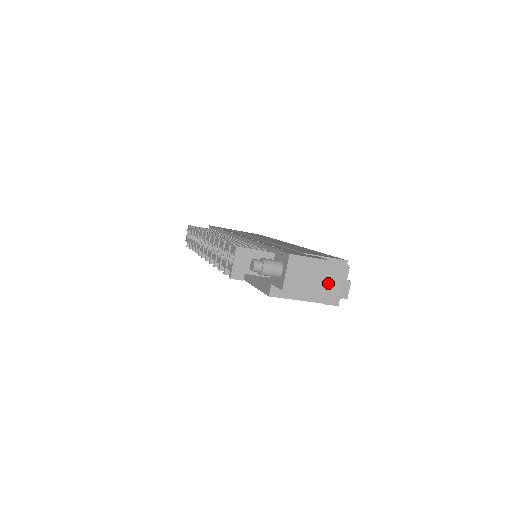
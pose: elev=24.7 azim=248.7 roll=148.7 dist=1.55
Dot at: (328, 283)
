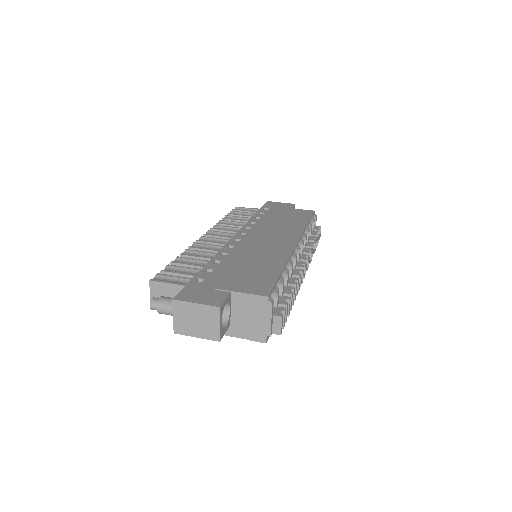
Dot at: (249, 319)
